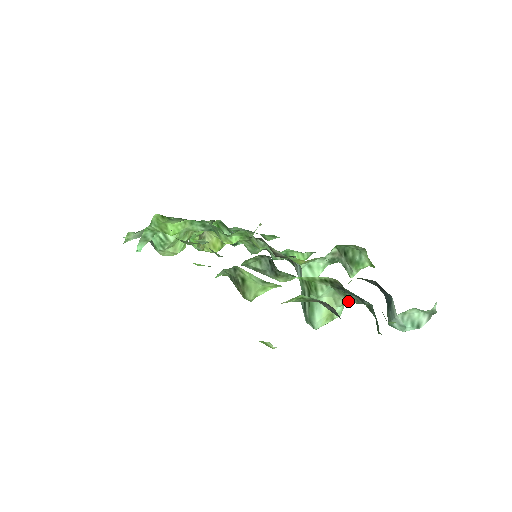
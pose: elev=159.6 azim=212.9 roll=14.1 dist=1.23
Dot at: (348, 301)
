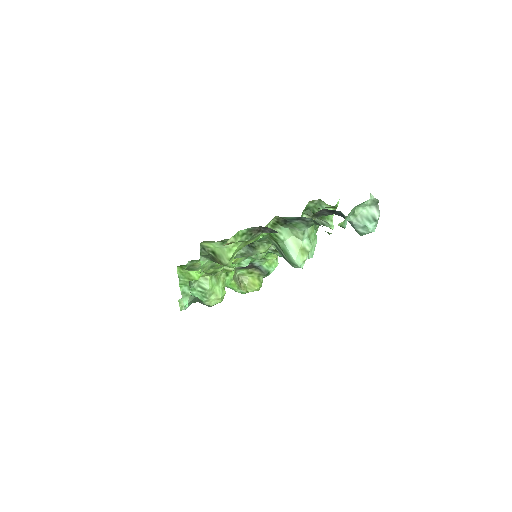
Dot at: (302, 229)
